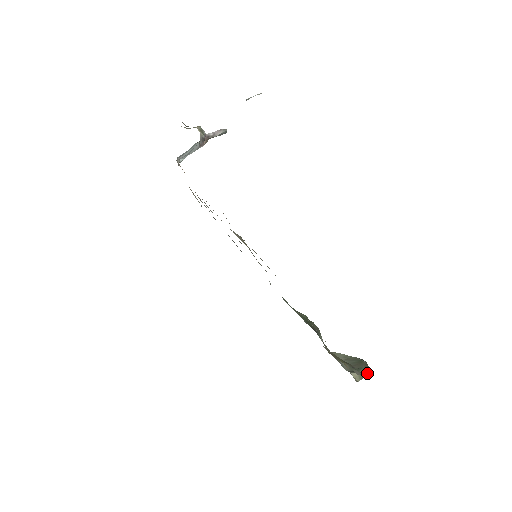
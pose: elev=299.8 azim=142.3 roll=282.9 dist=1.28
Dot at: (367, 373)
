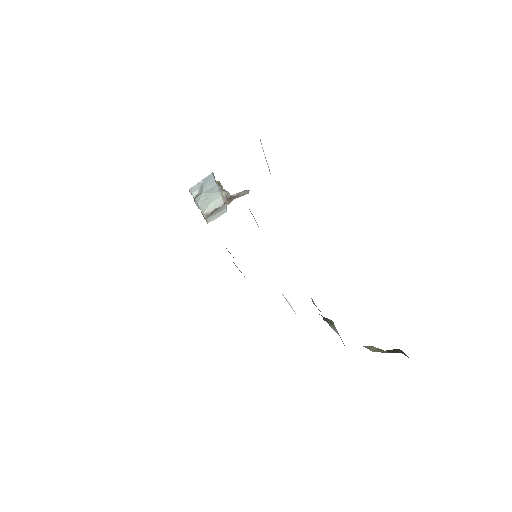
Dot at: (395, 352)
